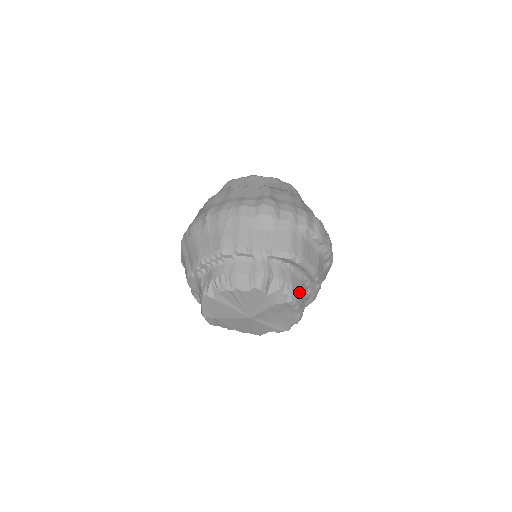
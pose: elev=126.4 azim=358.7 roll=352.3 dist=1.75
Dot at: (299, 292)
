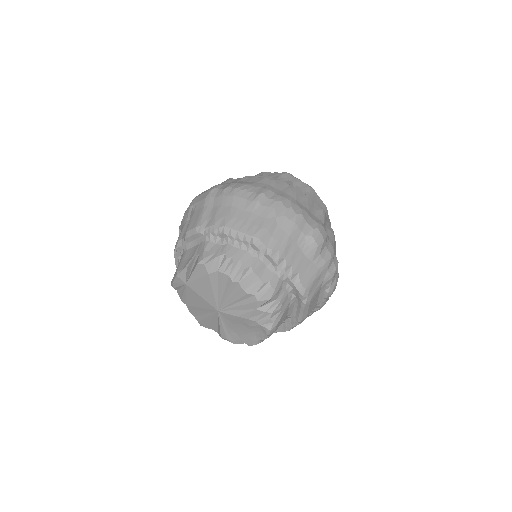
Dot at: (279, 325)
